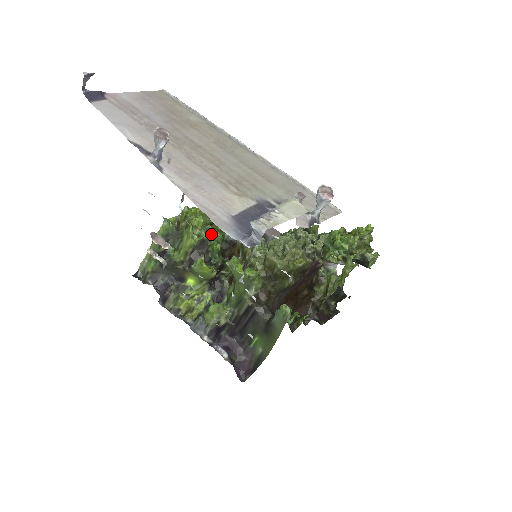
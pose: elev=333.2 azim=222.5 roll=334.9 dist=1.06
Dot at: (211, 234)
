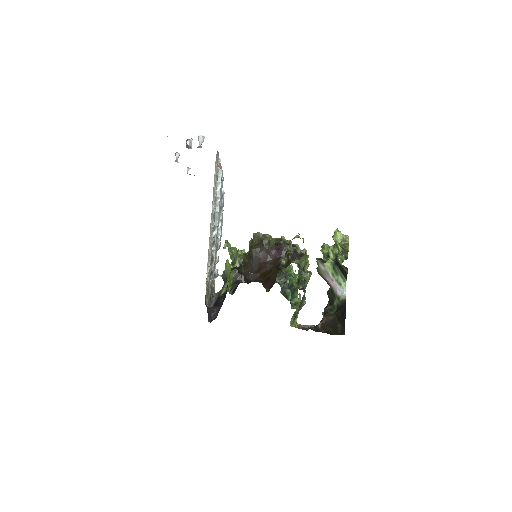
Dot at: occluded
